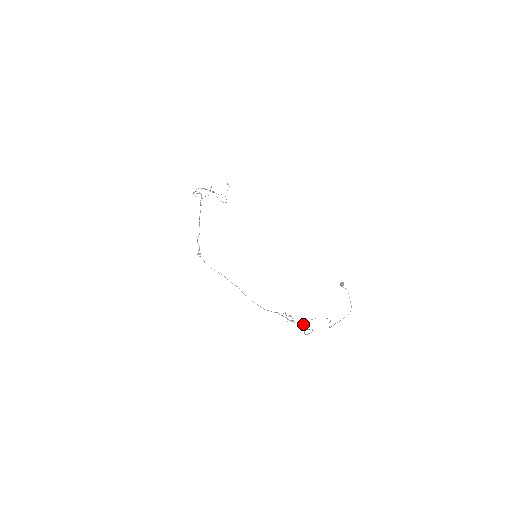
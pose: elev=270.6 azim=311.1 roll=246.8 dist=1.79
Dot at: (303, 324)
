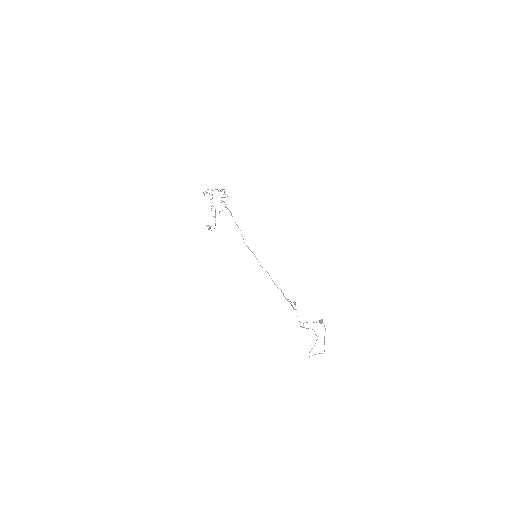
Dot at: (300, 322)
